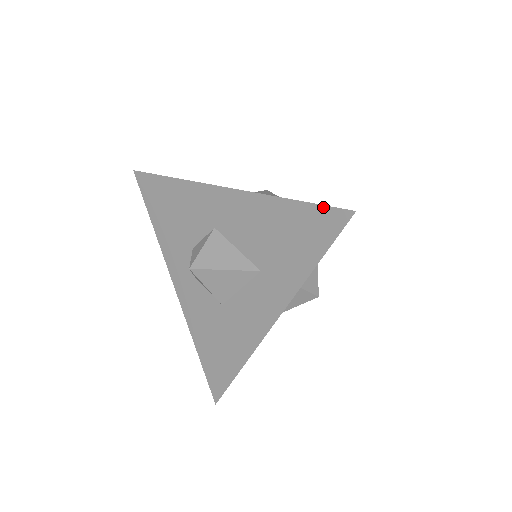
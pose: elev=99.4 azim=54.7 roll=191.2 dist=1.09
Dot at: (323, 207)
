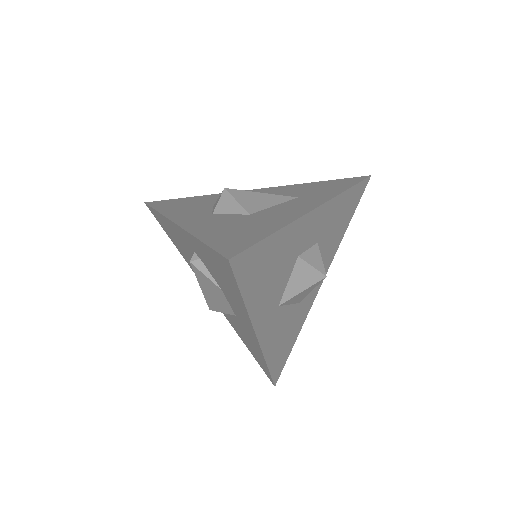
Dot at: (347, 178)
